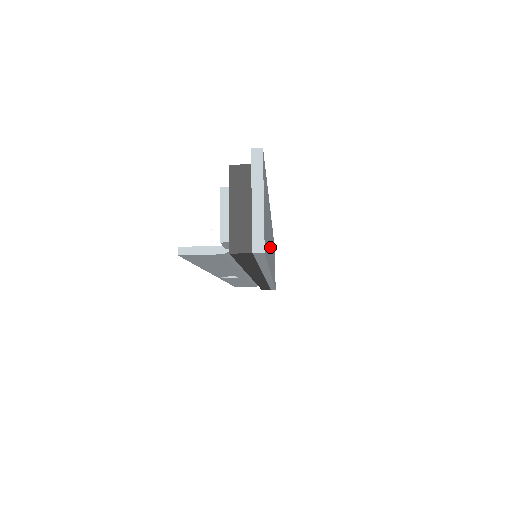
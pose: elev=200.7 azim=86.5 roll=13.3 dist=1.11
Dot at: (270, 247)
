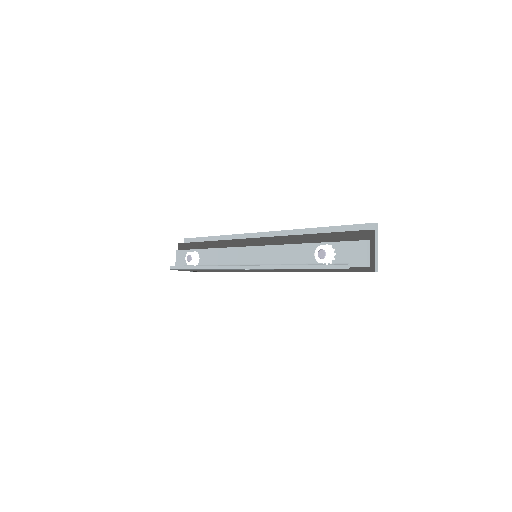
Dot at: occluded
